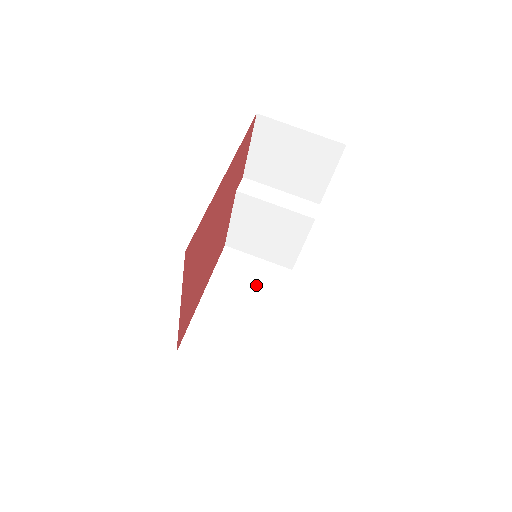
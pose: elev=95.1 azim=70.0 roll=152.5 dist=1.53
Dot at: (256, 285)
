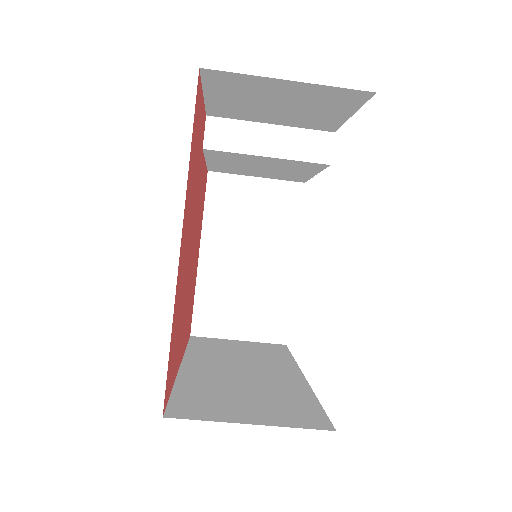
Dot at: (262, 221)
